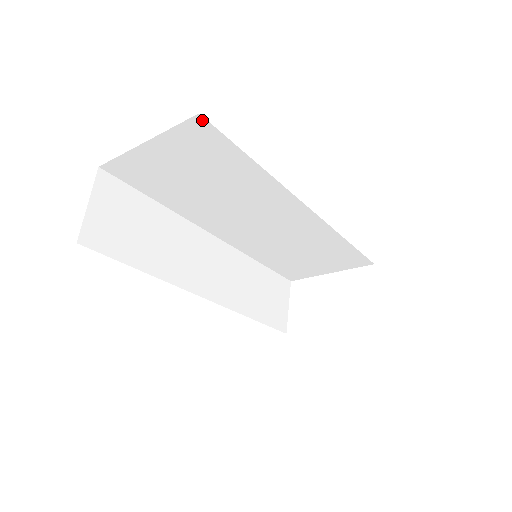
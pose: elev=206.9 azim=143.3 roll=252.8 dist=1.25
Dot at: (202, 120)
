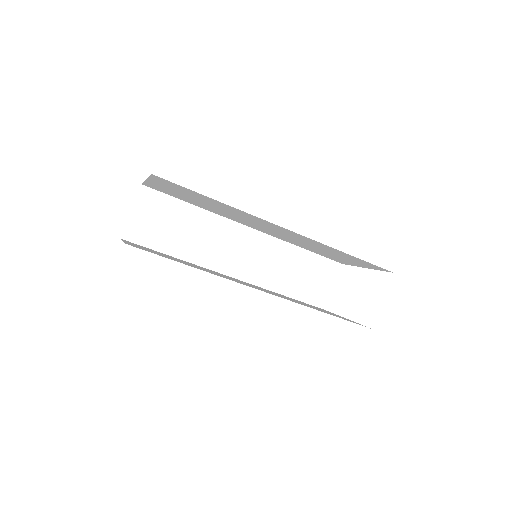
Dot at: (158, 177)
